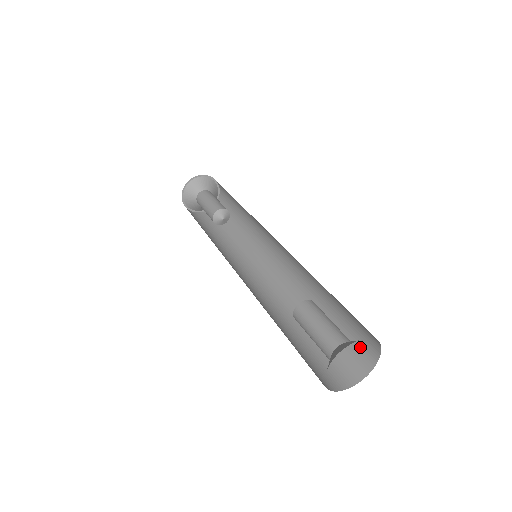
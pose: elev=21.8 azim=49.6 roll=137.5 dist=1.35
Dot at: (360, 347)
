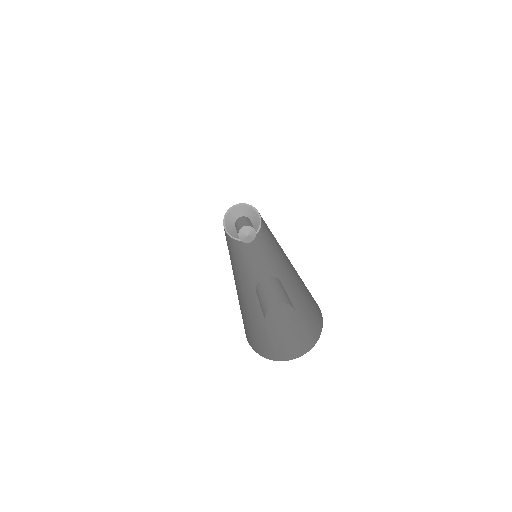
Dot at: (312, 324)
